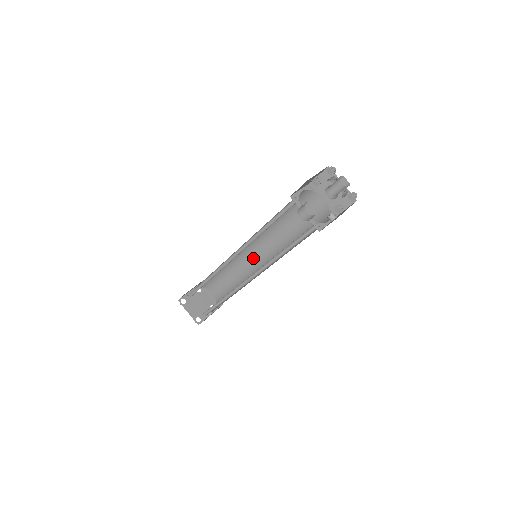
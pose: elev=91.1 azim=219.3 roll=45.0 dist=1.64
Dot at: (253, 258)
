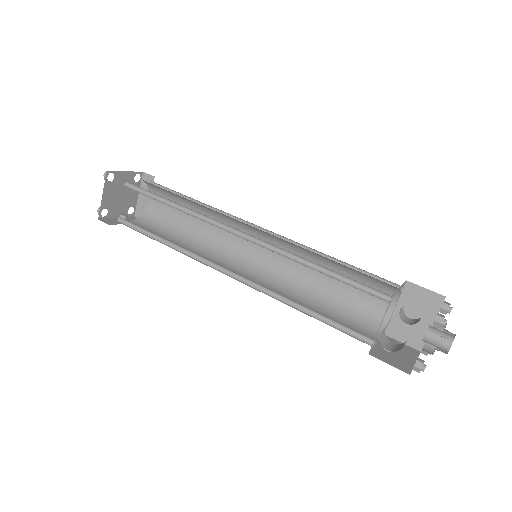
Dot at: (242, 240)
